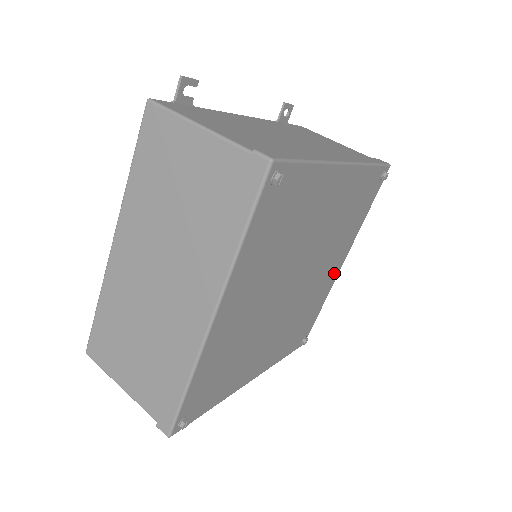
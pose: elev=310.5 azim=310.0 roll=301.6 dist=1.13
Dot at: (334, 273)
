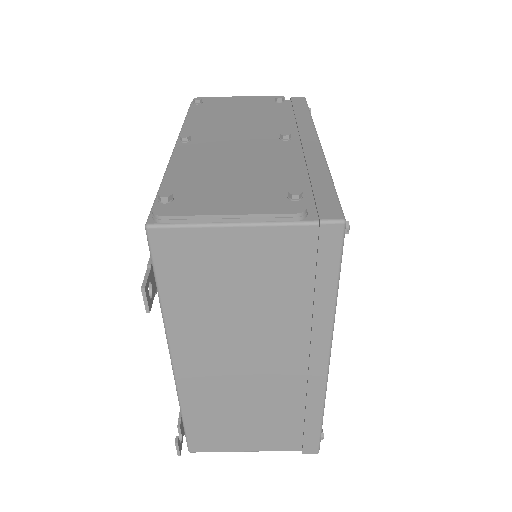
Dot at: occluded
